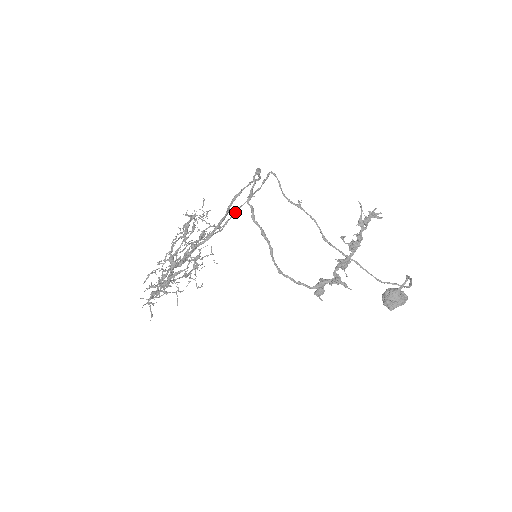
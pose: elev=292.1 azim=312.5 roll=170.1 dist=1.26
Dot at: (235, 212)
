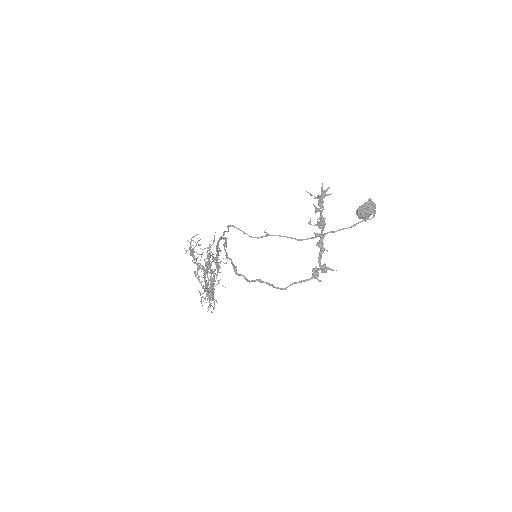
Dot at: occluded
